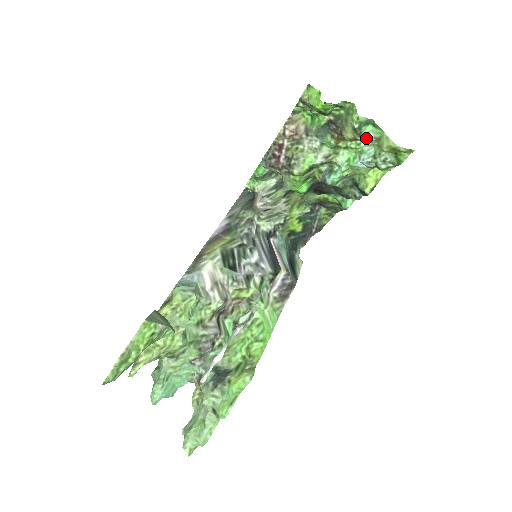
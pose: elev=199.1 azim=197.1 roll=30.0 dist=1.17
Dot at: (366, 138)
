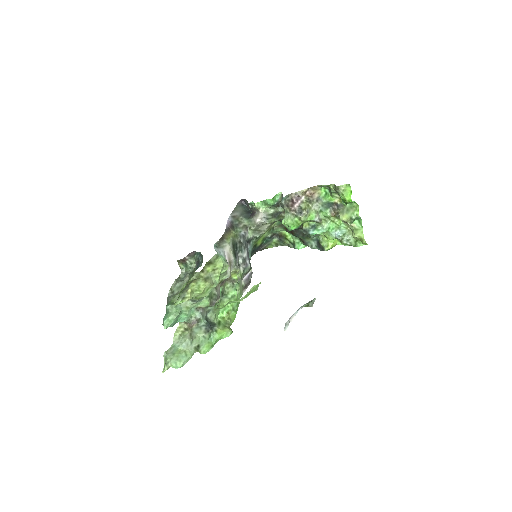
Dot at: (351, 225)
